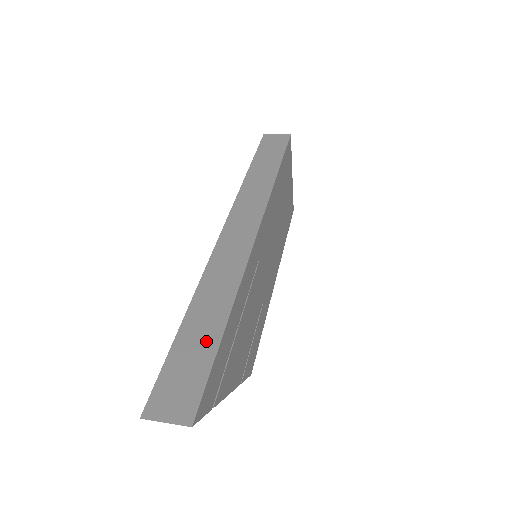
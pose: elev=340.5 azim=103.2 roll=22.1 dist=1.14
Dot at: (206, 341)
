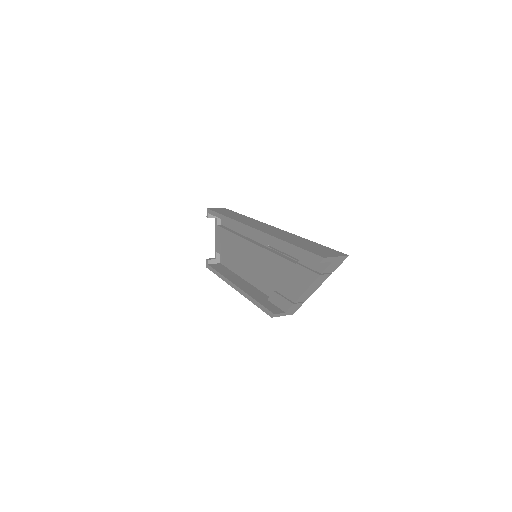
Dot at: (311, 244)
